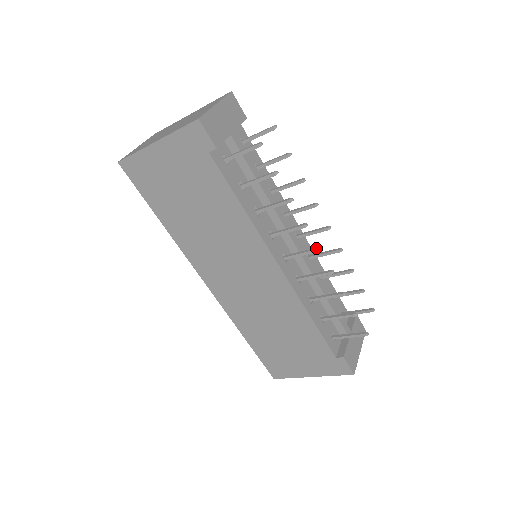
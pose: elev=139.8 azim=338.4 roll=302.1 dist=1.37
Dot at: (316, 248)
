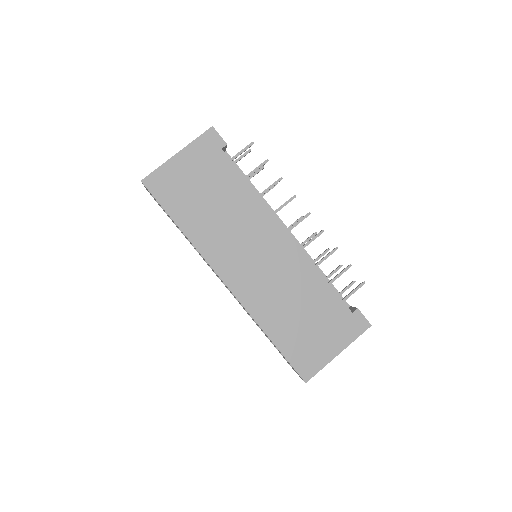
Dot at: (306, 214)
